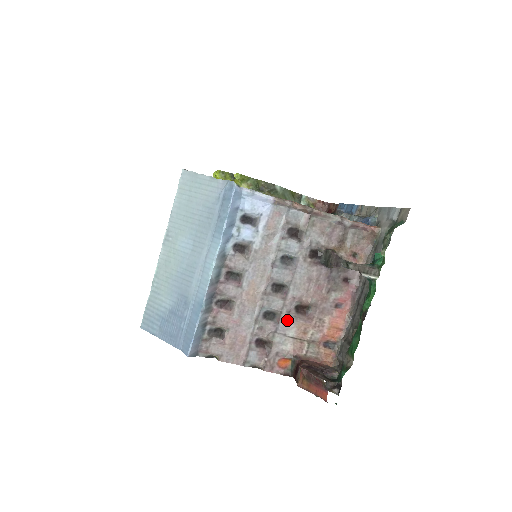
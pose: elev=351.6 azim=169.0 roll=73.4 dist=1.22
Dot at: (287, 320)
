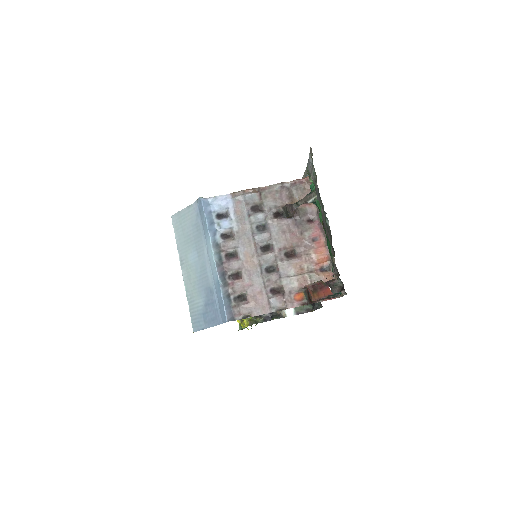
Dot at: (284, 266)
